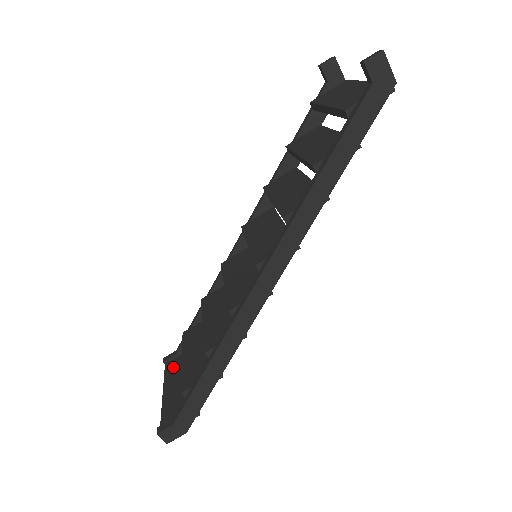
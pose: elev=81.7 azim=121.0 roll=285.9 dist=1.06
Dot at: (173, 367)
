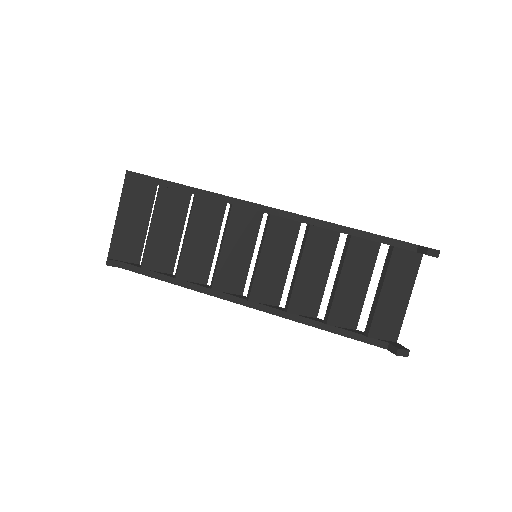
Dot at: (133, 192)
